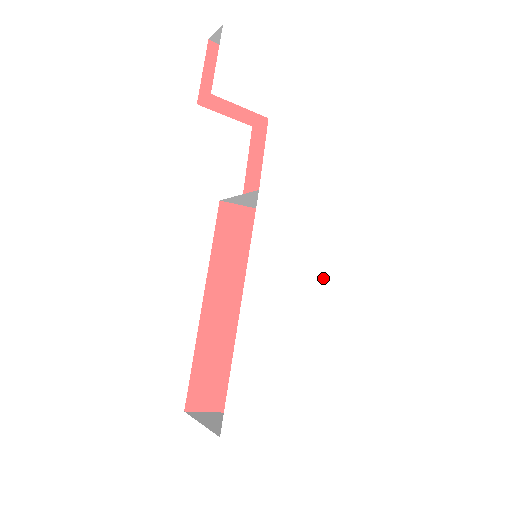
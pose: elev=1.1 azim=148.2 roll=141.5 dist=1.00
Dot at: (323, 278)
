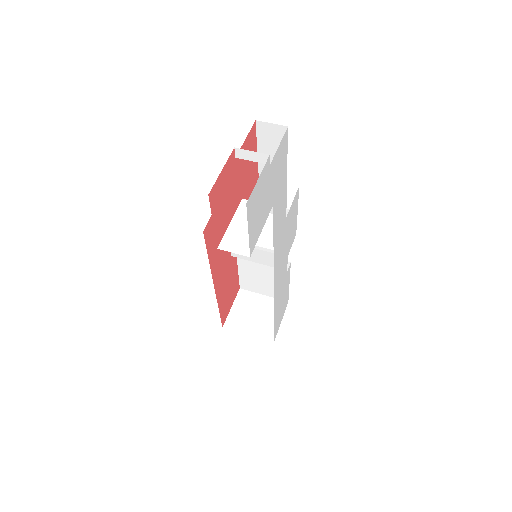
Dot at: (295, 228)
